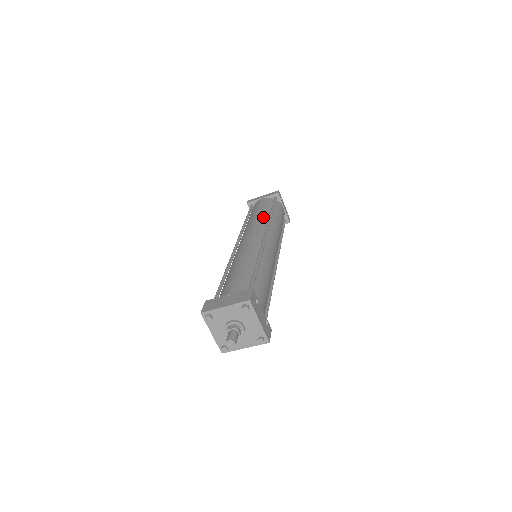
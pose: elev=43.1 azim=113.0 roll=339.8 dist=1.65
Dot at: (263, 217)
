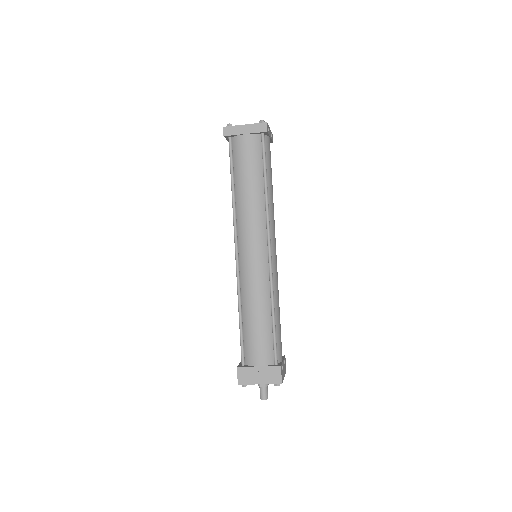
Dot at: (258, 199)
